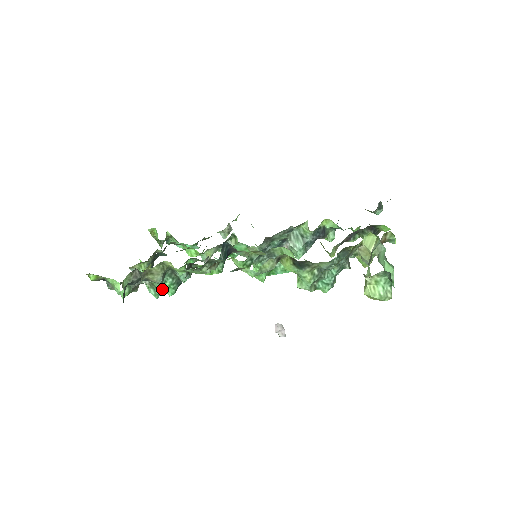
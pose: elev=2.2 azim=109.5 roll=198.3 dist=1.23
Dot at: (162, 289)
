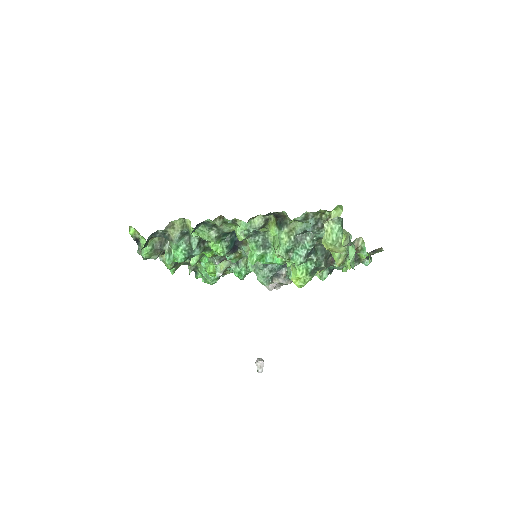
Dot at: (175, 254)
